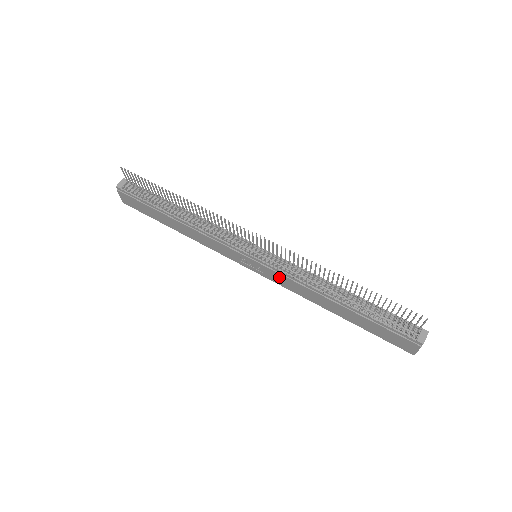
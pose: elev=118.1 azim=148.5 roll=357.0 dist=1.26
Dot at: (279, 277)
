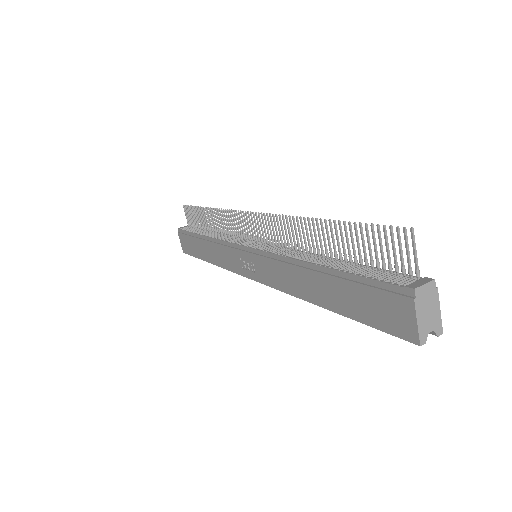
Dot at: (266, 266)
